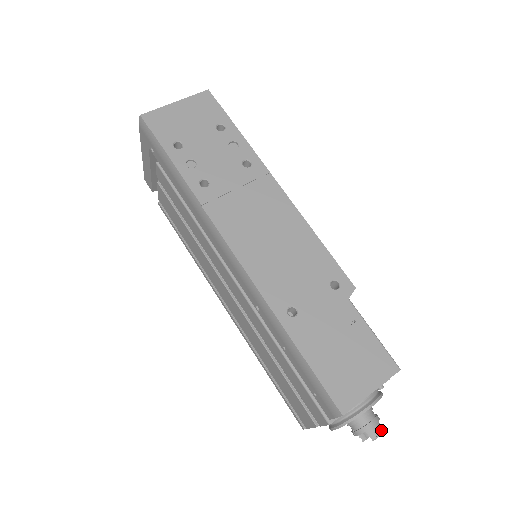
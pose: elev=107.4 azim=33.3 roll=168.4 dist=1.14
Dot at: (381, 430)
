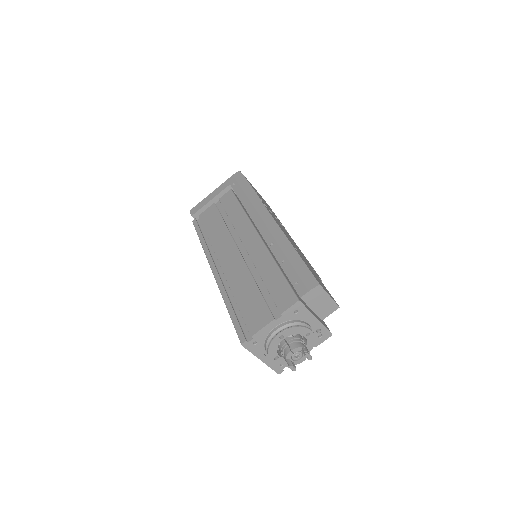
Dot at: (310, 356)
